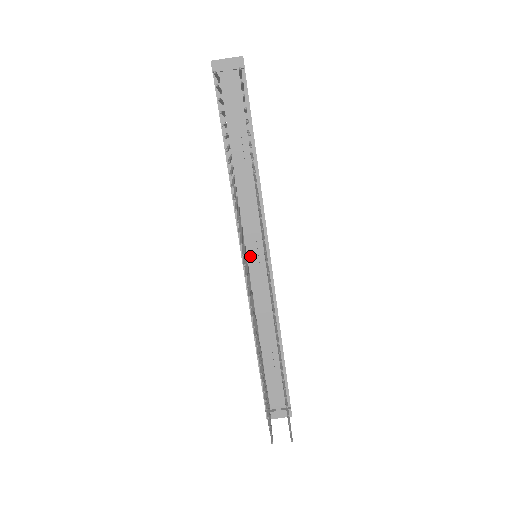
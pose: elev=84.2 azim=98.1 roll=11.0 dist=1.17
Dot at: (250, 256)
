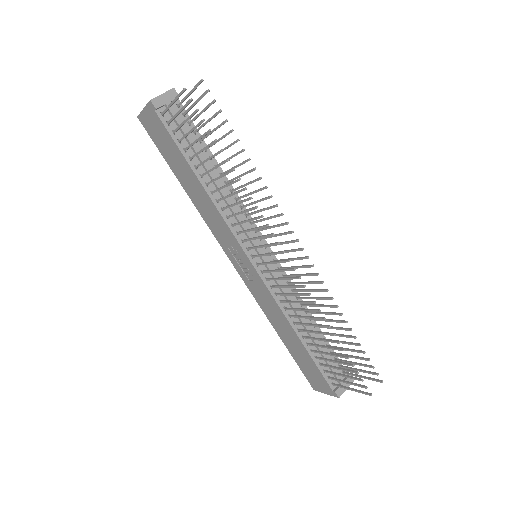
Dot at: occluded
